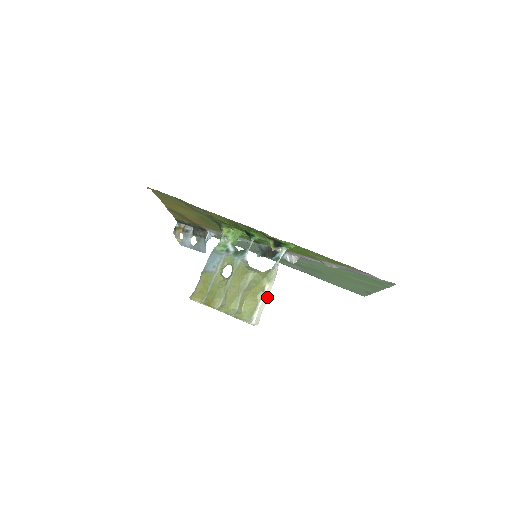
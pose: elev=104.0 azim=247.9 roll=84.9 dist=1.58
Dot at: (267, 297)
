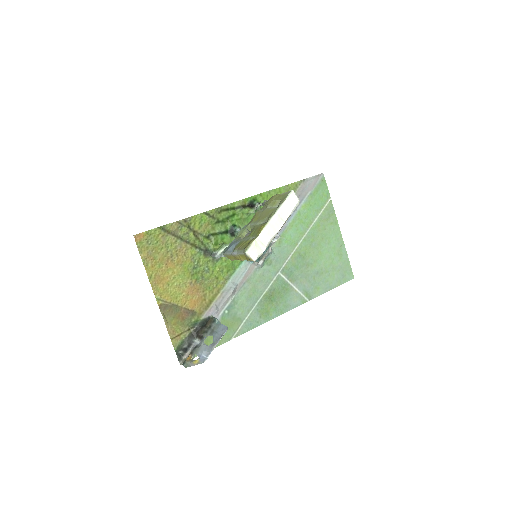
Dot at: occluded
